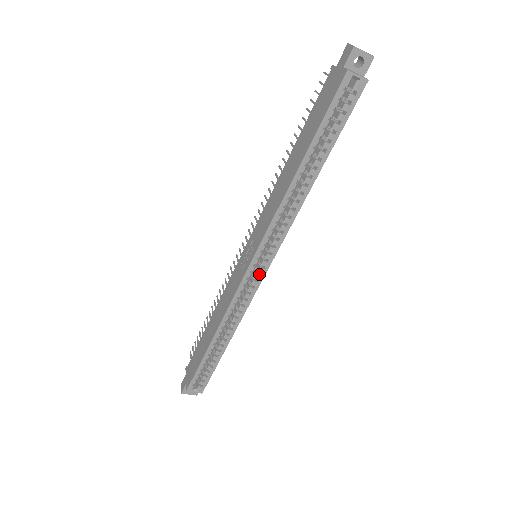
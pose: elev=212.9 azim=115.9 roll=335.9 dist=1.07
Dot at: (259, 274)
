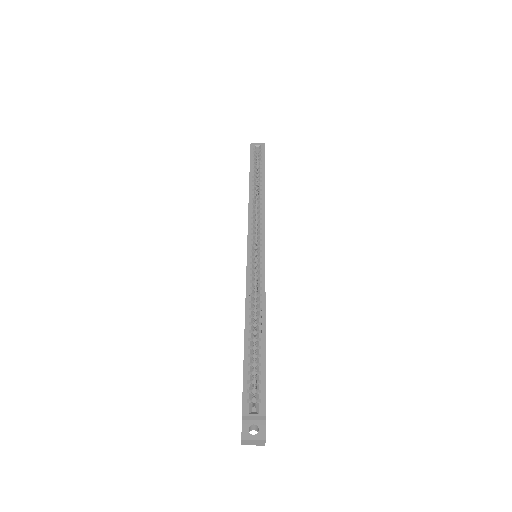
Dot at: (260, 253)
